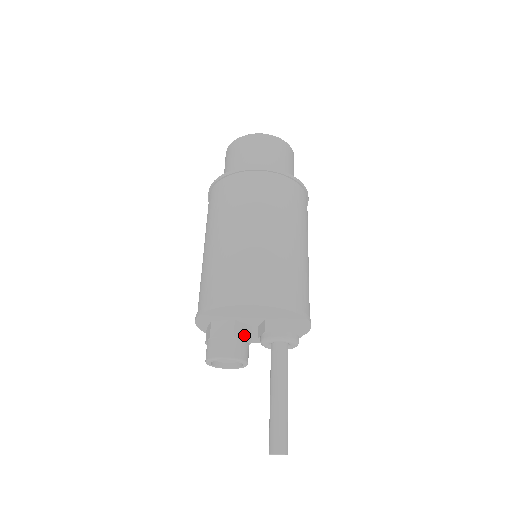
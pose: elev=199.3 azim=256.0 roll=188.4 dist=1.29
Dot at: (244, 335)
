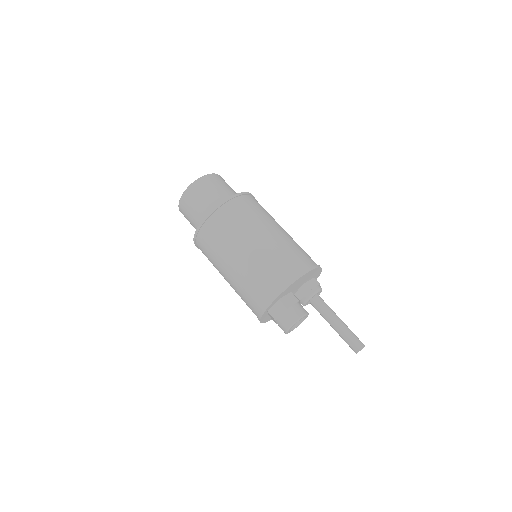
Dot at: occluded
